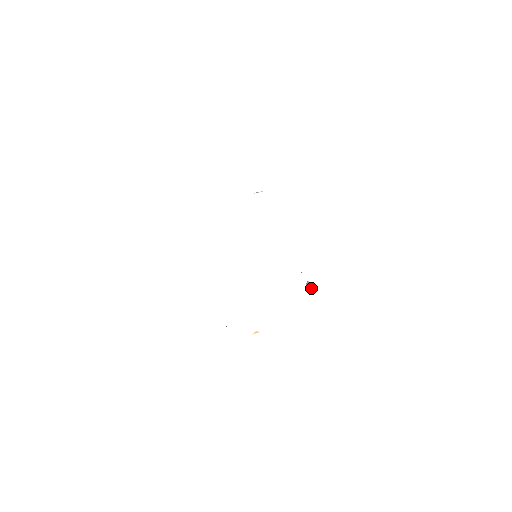
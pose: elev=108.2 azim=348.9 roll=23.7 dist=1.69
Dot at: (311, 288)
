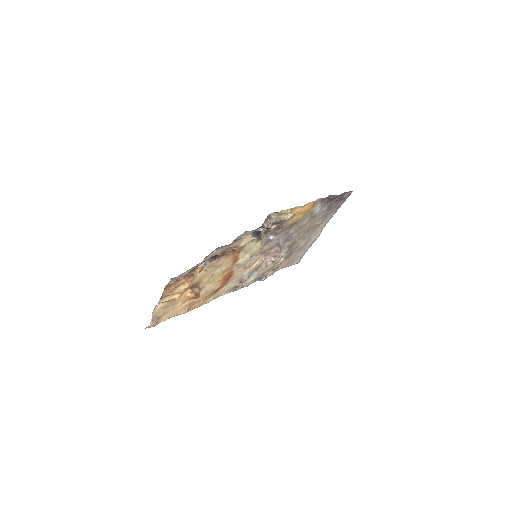
Dot at: (267, 228)
